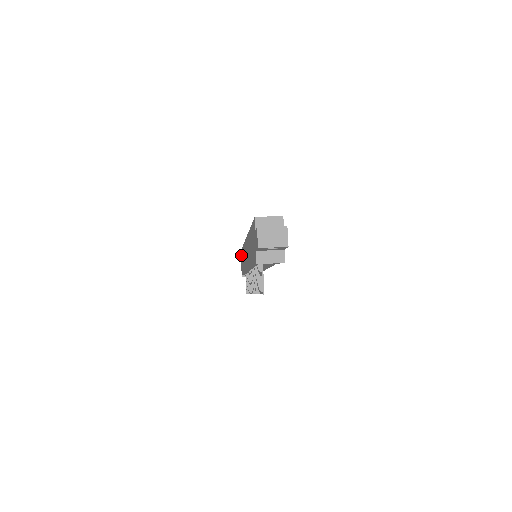
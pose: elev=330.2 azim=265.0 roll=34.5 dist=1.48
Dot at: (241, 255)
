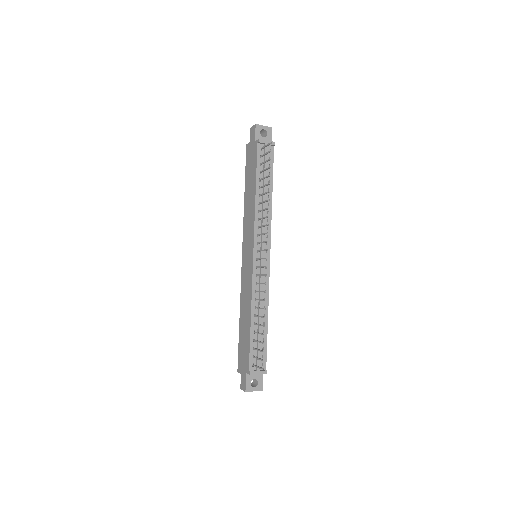
Dot at: (240, 357)
